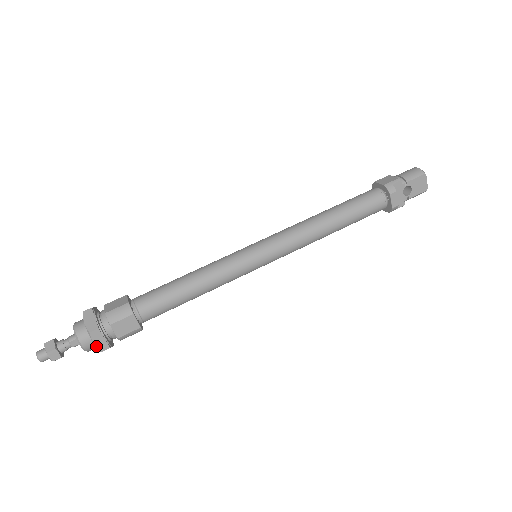
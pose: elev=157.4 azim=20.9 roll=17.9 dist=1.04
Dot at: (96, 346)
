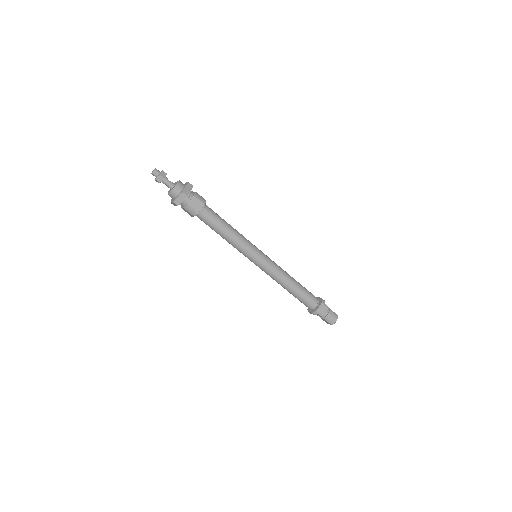
Dot at: (171, 202)
